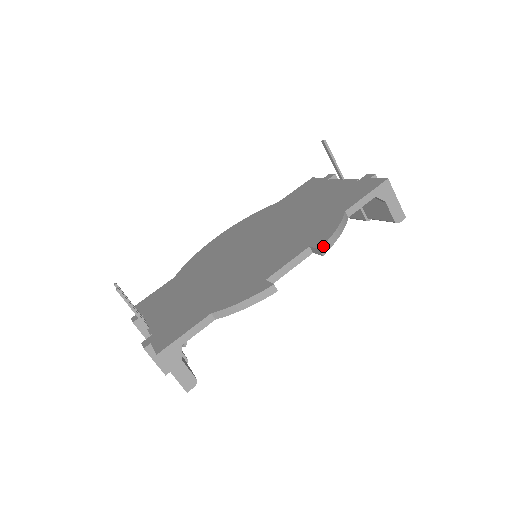
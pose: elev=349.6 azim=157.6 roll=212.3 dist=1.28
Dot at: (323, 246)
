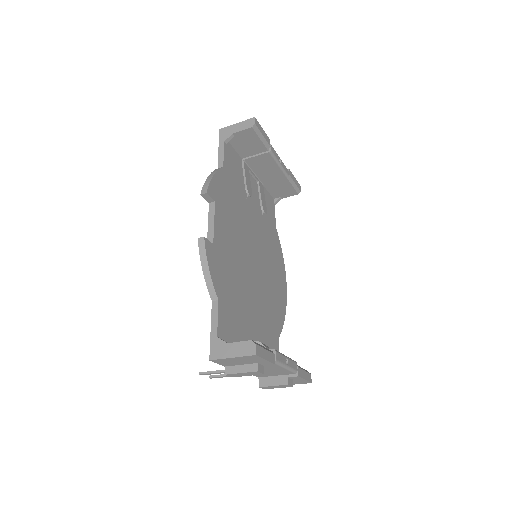
Dot at: (202, 191)
